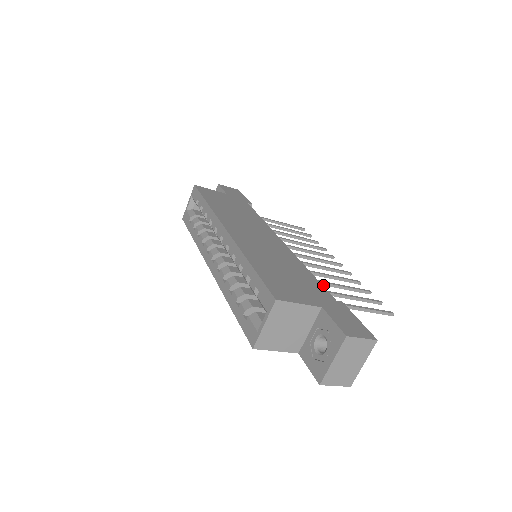
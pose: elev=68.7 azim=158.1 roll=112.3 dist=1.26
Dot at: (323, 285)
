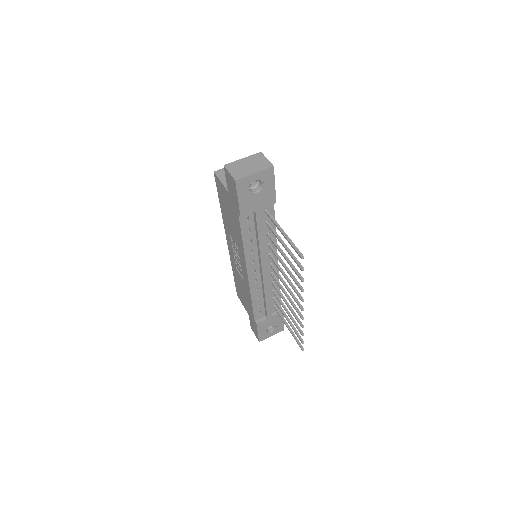
Dot at: (276, 246)
